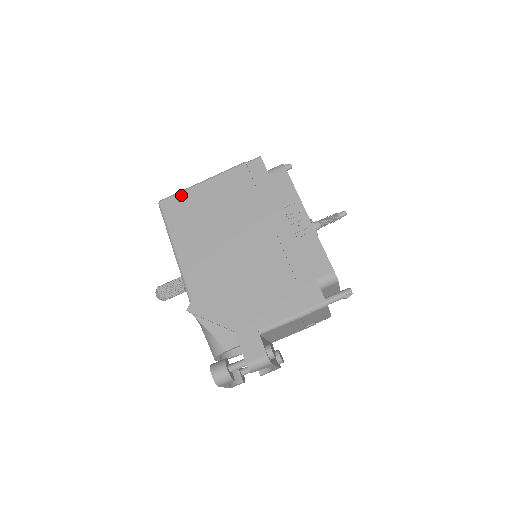
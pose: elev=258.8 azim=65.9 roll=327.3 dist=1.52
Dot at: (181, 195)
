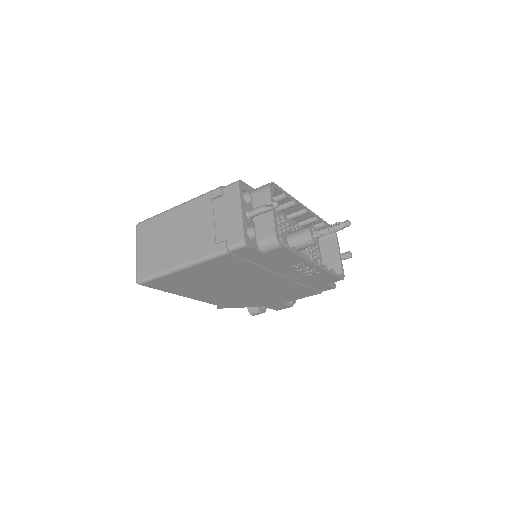
Dot at: (162, 279)
